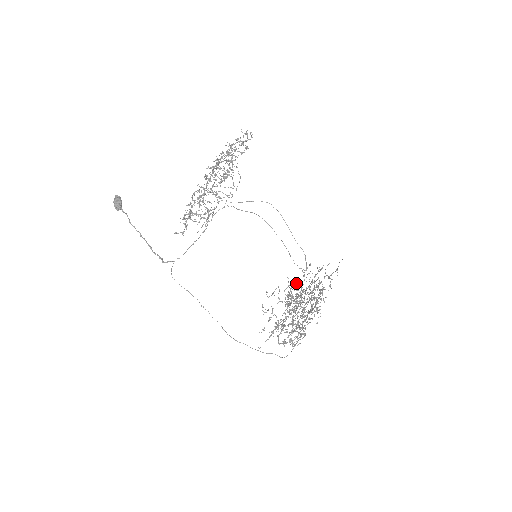
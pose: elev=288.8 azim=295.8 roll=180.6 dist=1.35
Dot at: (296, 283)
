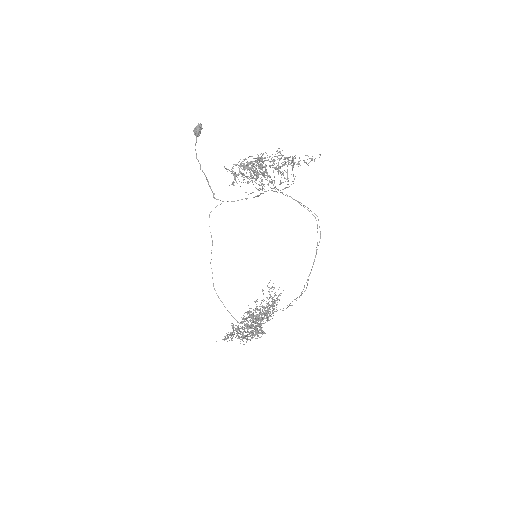
Dot at: (273, 302)
